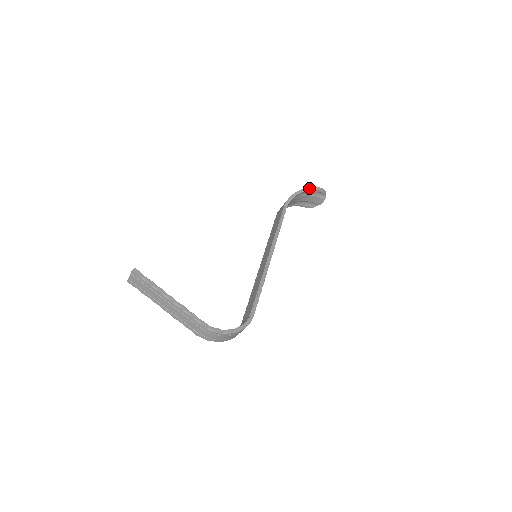
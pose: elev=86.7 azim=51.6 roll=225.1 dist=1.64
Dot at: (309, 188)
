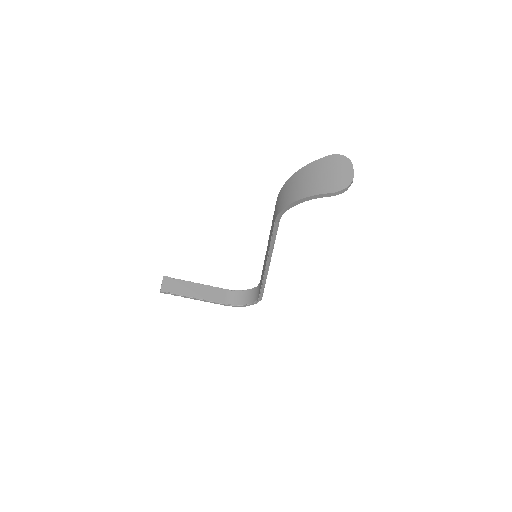
Dot at: (311, 197)
